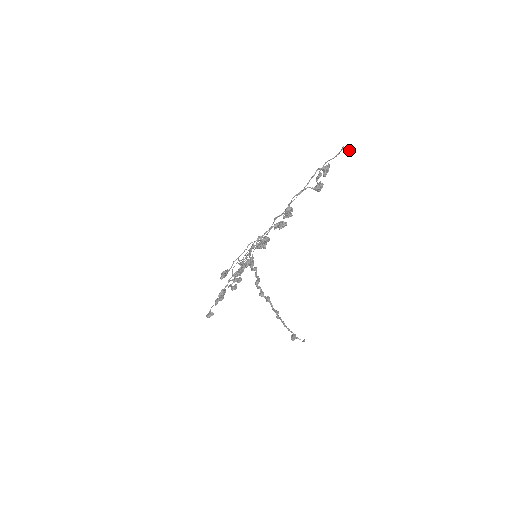
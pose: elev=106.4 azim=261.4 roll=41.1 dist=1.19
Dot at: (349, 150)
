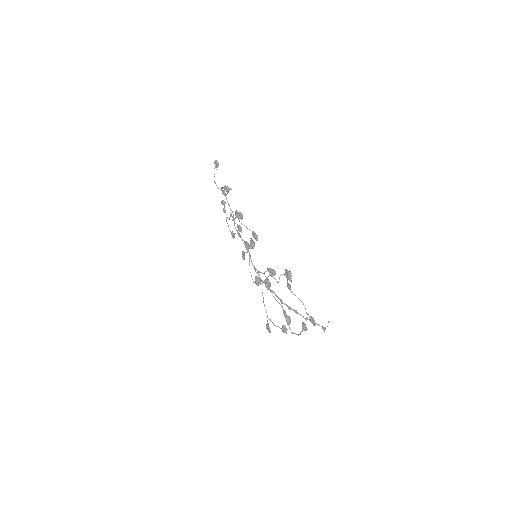
Dot at: (315, 325)
